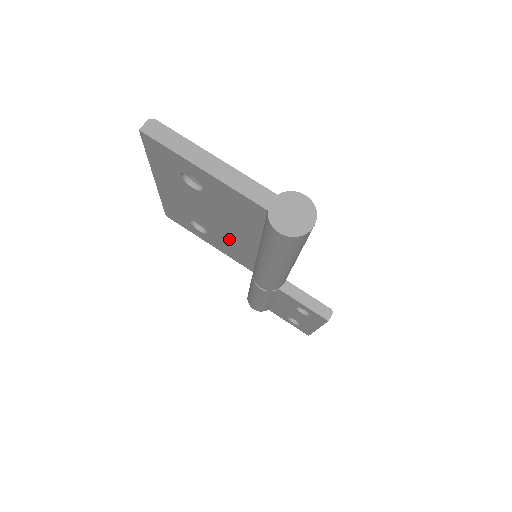
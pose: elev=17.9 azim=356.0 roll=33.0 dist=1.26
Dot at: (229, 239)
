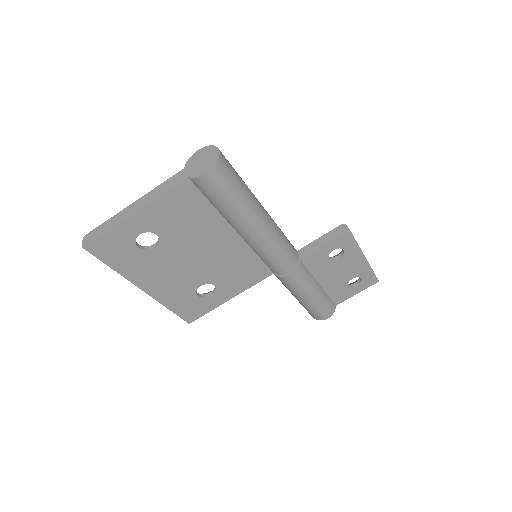
Dot at: (224, 263)
